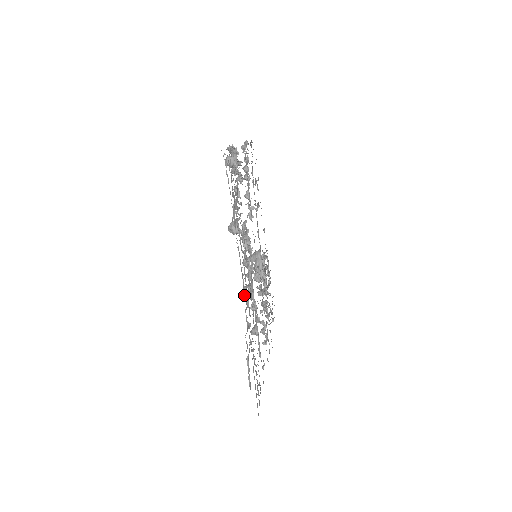
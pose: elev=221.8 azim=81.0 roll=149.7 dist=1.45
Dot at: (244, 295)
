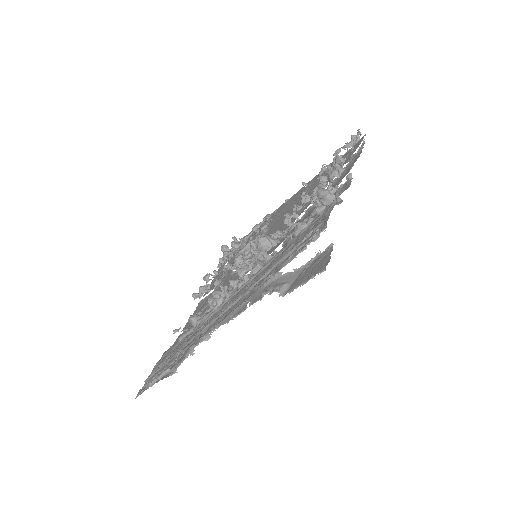
Dot at: (213, 294)
